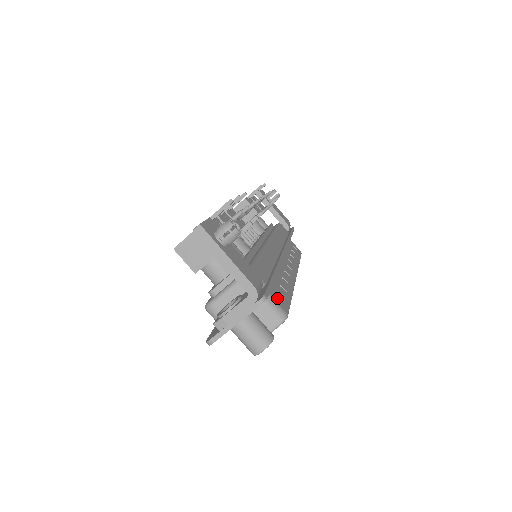
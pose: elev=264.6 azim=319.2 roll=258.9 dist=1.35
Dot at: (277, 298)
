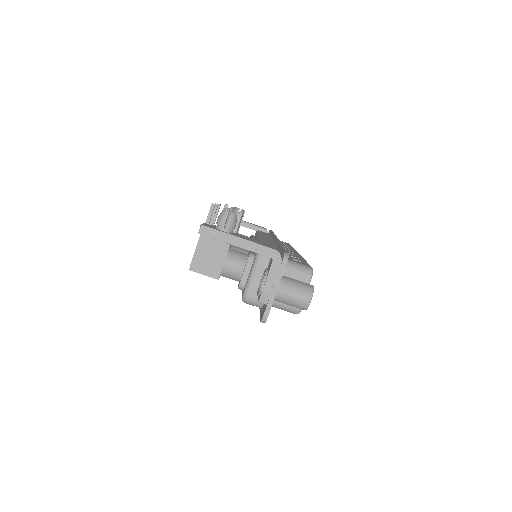
Dot at: (295, 261)
